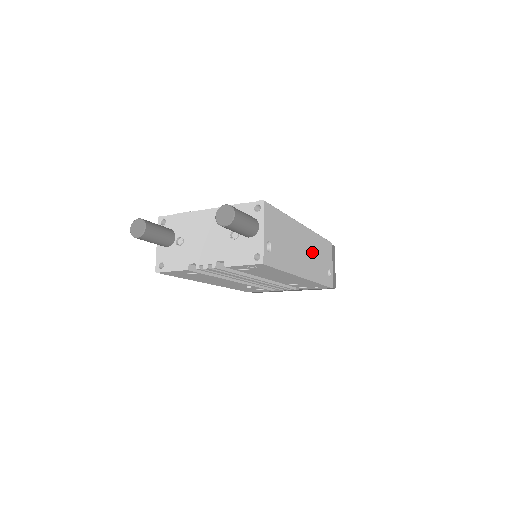
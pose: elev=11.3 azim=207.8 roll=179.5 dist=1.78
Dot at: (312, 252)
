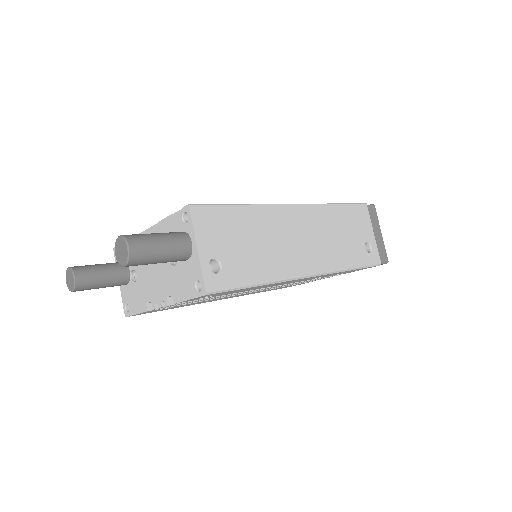
Dot at: (322, 234)
